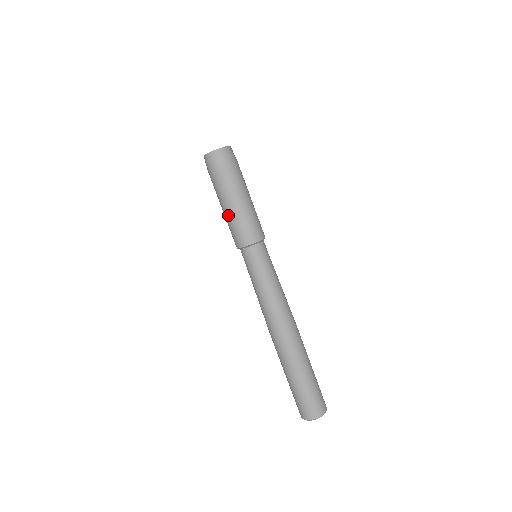
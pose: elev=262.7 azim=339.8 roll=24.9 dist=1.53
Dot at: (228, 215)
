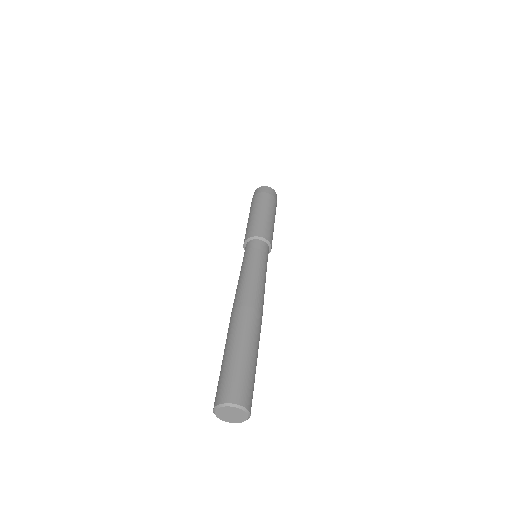
Dot at: (248, 222)
